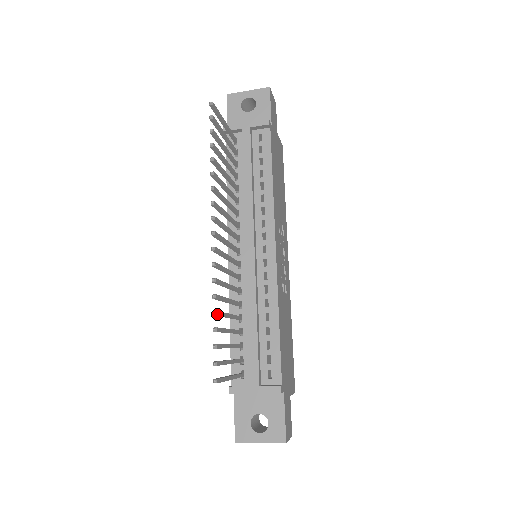
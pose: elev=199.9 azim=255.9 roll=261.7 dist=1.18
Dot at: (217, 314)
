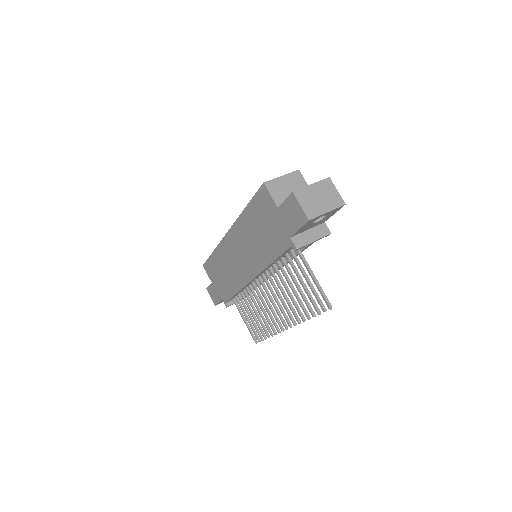
Dot at: (269, 335)
